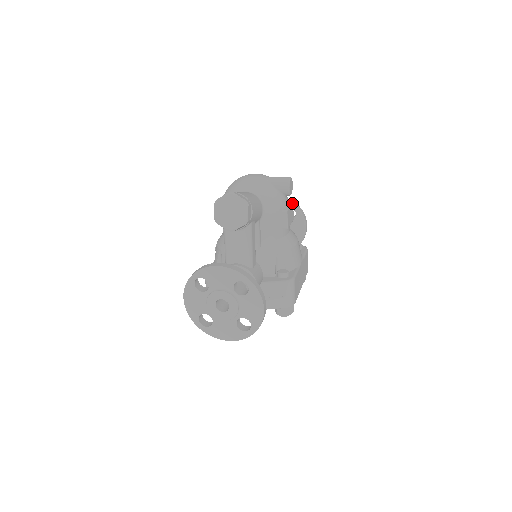
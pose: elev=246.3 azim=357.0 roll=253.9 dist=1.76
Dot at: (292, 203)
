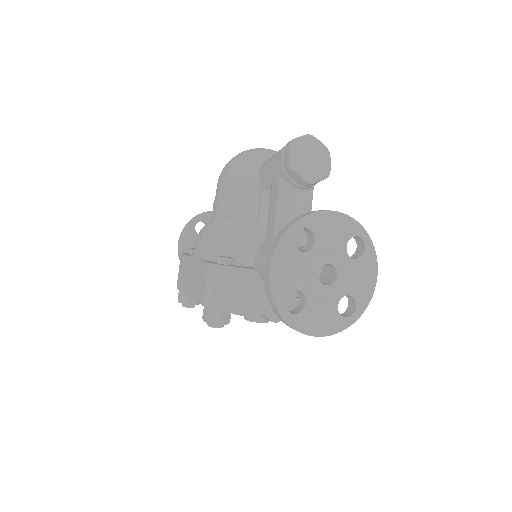
Dot at: occluded
